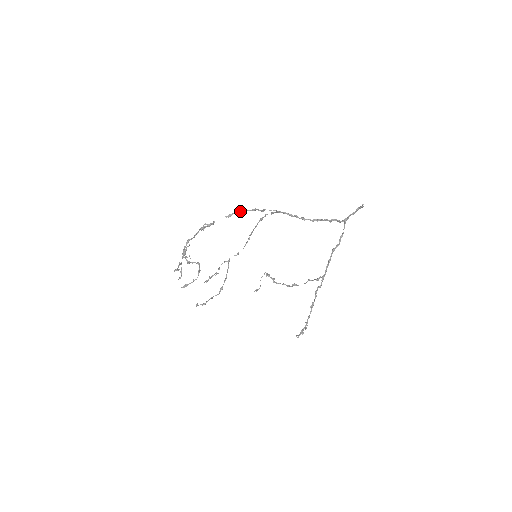
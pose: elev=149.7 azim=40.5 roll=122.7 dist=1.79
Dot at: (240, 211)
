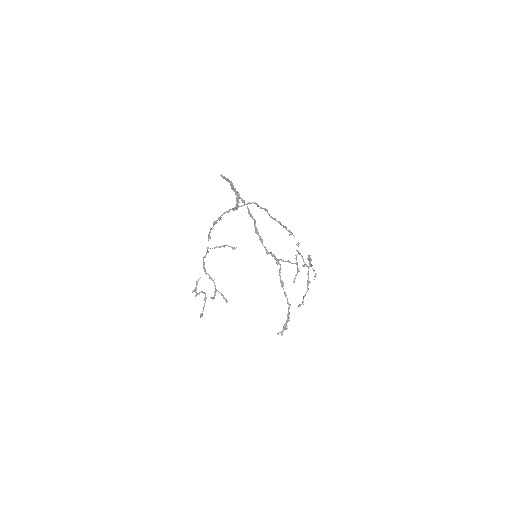
Dot at: (211, 229)
